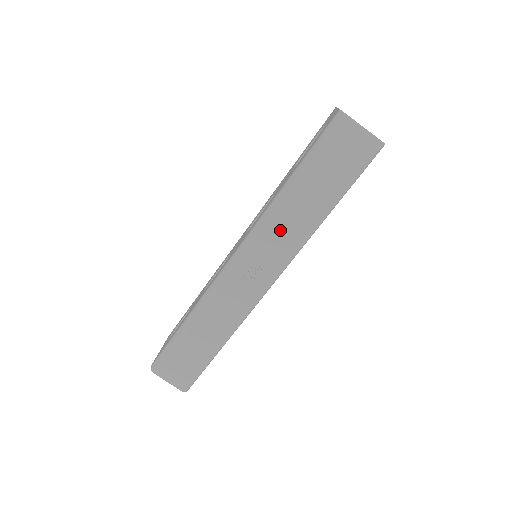
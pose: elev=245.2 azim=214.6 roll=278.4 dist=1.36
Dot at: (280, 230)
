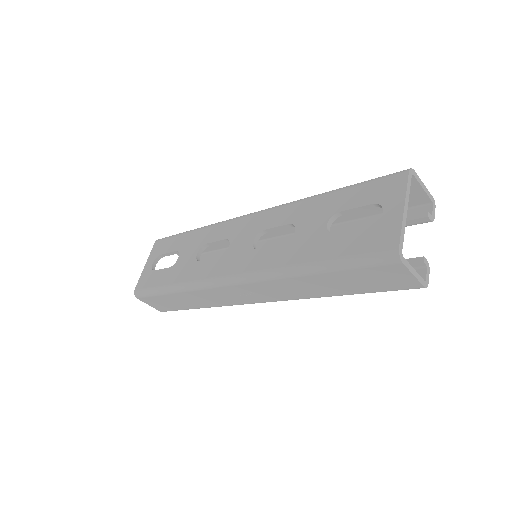
Dot at: (285, 288)
